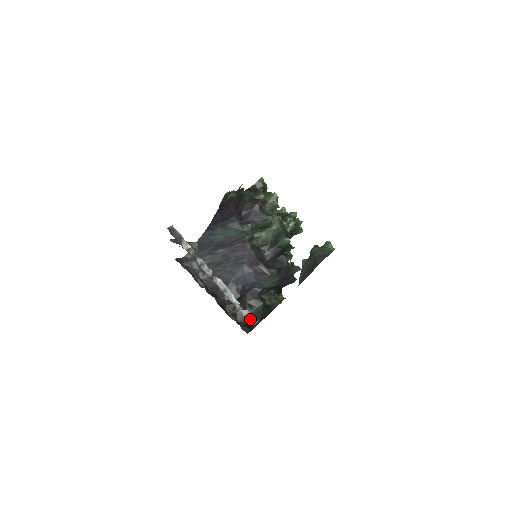
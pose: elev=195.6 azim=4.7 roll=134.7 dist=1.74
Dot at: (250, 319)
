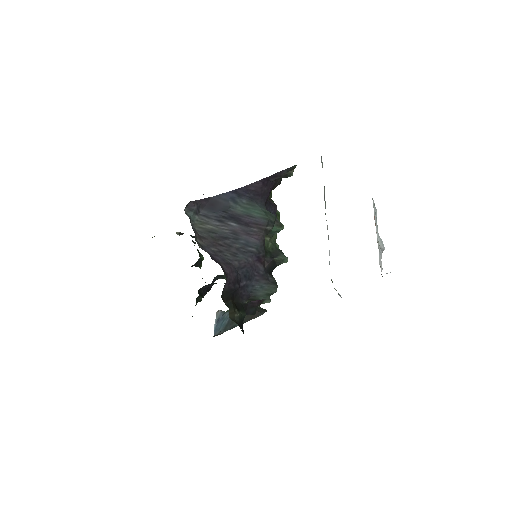
Dot at: (336, 290)
